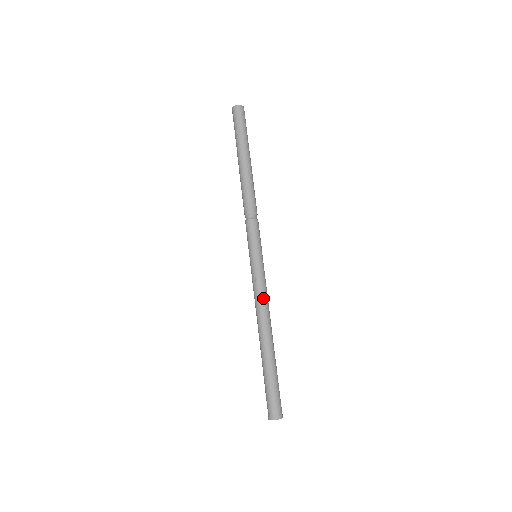
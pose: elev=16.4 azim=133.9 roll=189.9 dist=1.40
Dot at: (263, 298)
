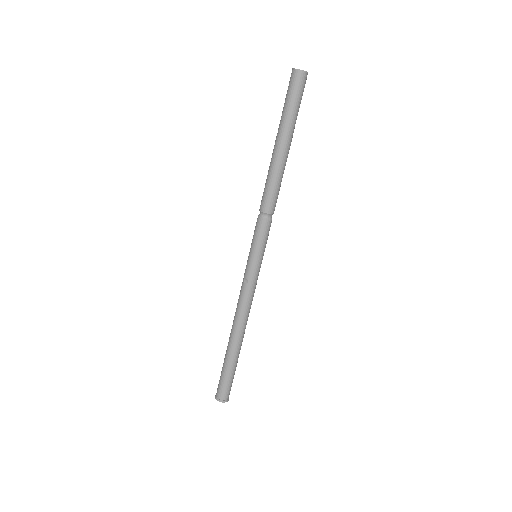
Dot at: (248, 301)
